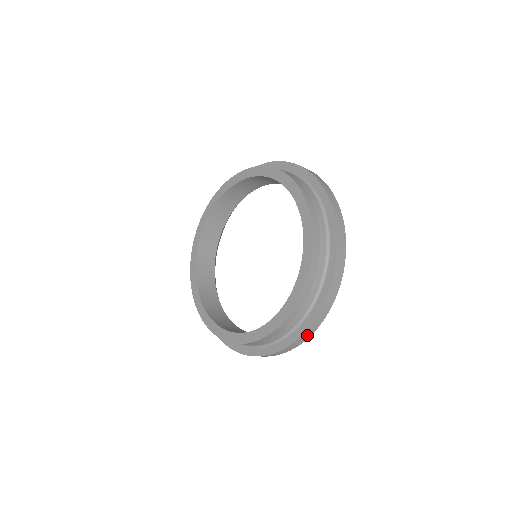
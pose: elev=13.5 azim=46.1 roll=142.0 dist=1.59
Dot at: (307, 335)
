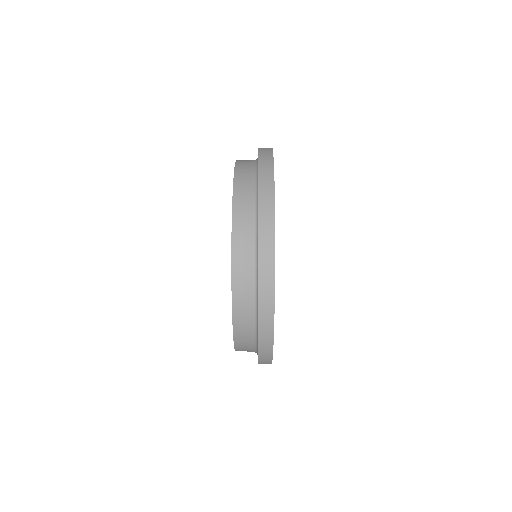
Dot at: occluded
